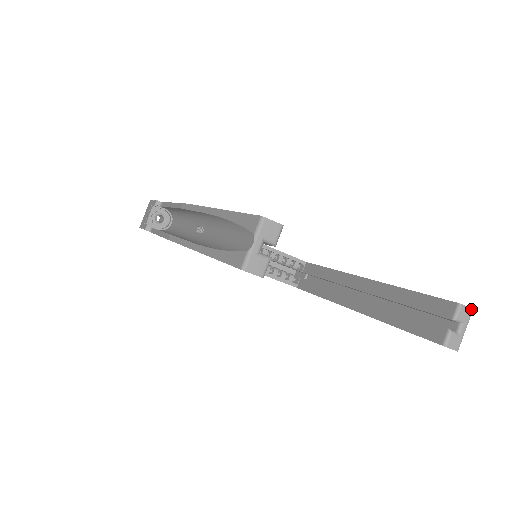
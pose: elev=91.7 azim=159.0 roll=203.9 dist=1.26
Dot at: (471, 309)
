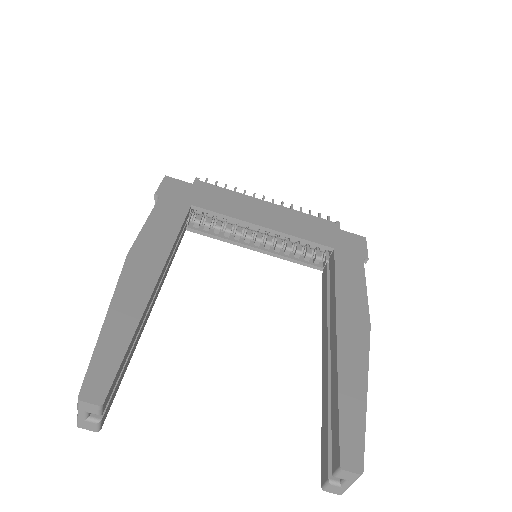
Dot at: (358, 474)
